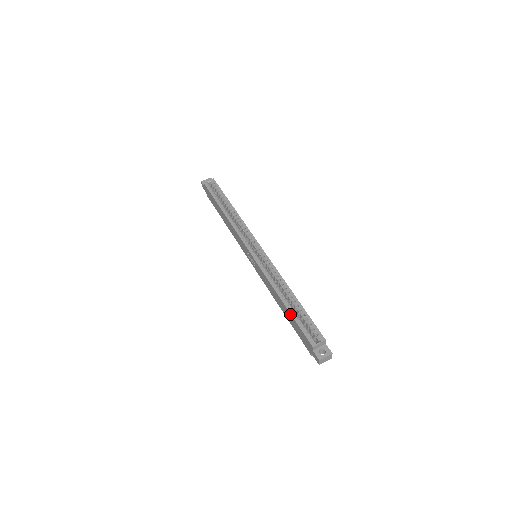
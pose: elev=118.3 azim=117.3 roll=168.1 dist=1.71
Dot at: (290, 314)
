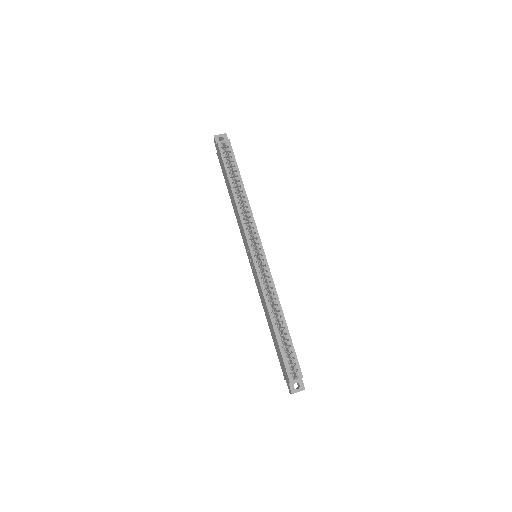
Dot at: (277, 341)
